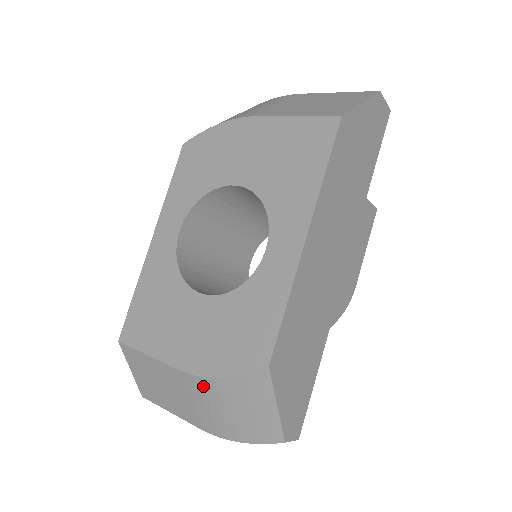
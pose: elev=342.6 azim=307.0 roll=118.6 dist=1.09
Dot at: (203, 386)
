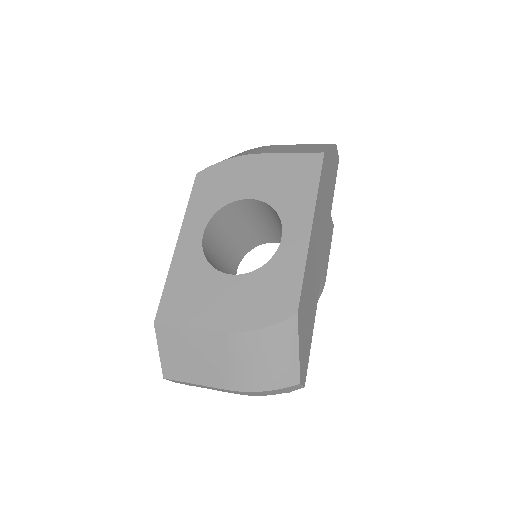
Dot at: (241, 341)
